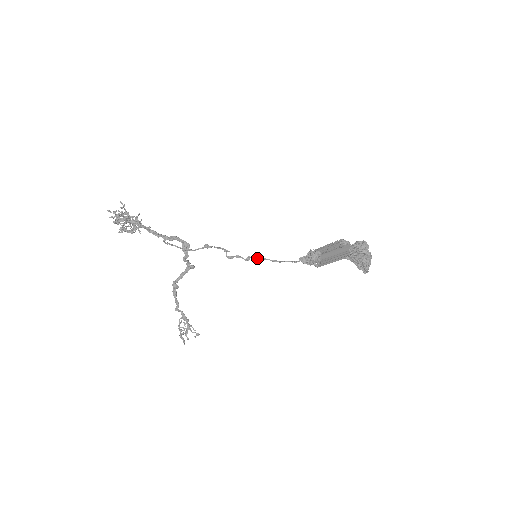
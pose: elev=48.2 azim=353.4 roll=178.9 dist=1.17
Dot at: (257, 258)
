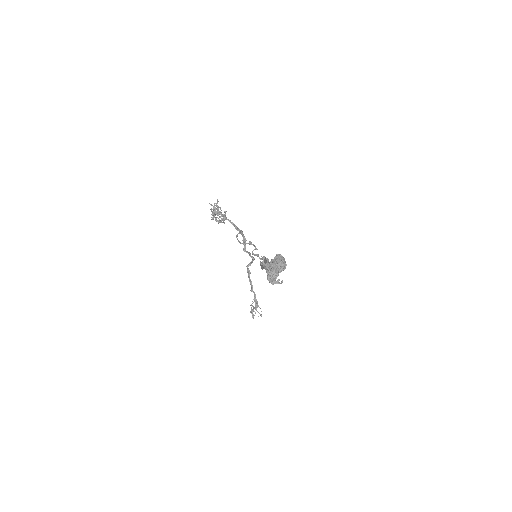
Dot at: occluded
